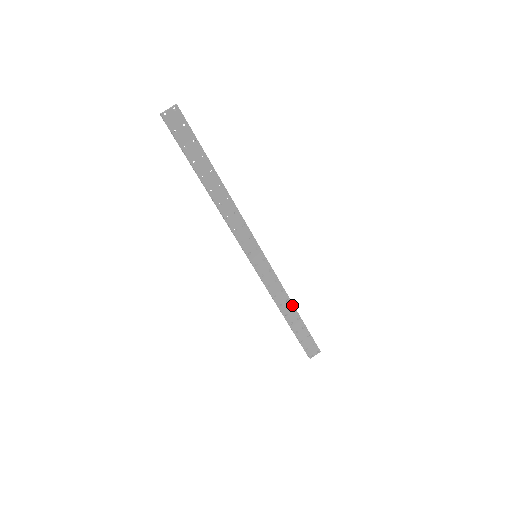
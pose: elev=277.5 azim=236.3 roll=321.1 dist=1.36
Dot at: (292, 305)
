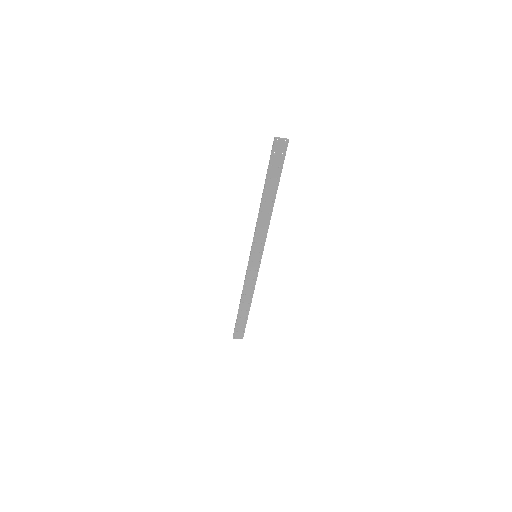
Dot at: (251, 300)
